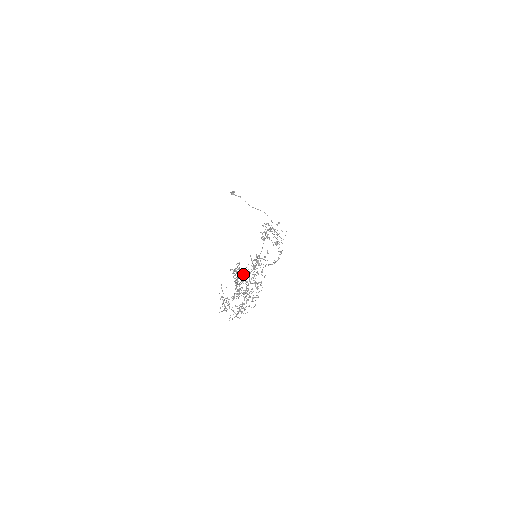
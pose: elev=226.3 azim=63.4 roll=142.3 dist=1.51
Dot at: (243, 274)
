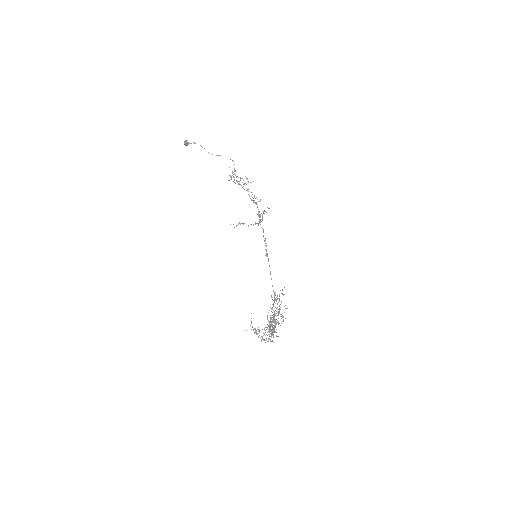
Dot at: occluded
